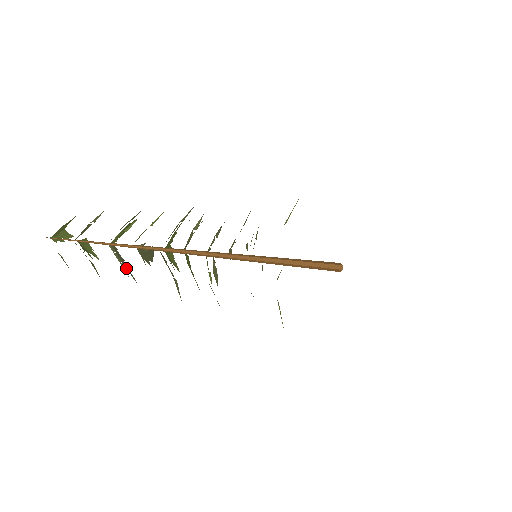
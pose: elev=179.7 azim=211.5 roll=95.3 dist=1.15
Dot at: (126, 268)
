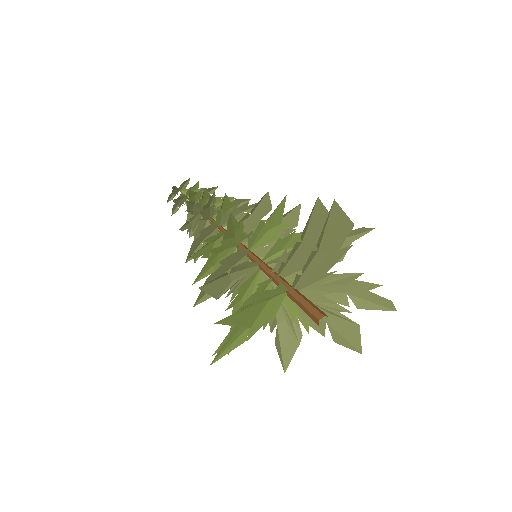
Dot at: occluded
